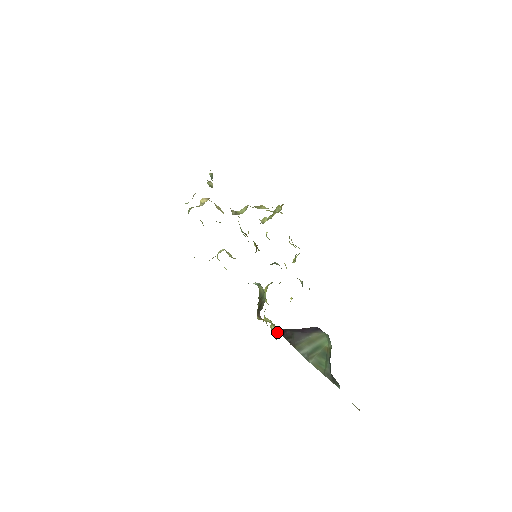
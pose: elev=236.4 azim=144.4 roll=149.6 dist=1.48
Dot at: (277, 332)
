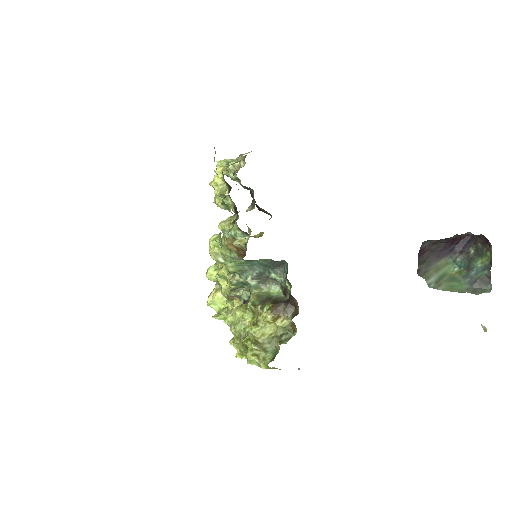
Dot at: (271, 352)
